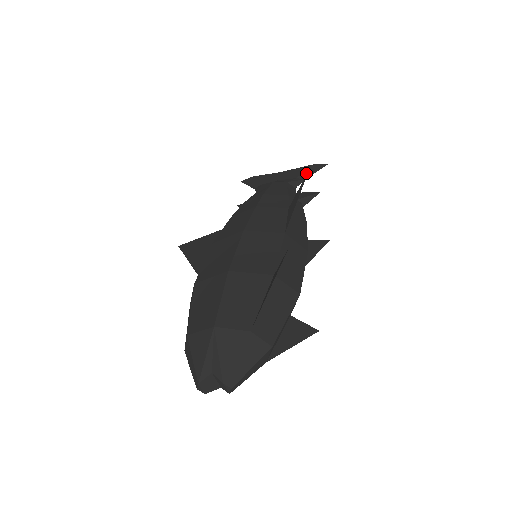
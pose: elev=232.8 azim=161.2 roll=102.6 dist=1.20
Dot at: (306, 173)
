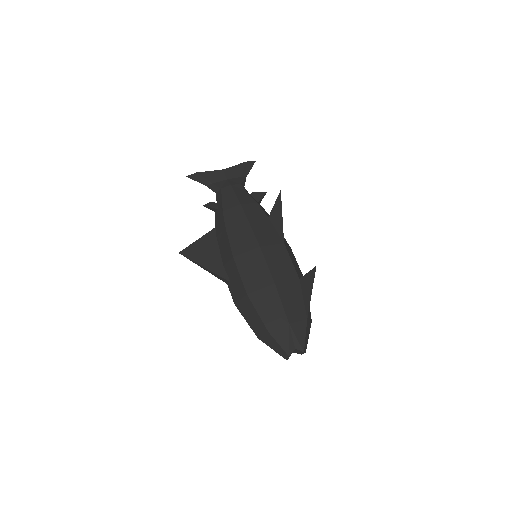
Dot at: (245, 171)
